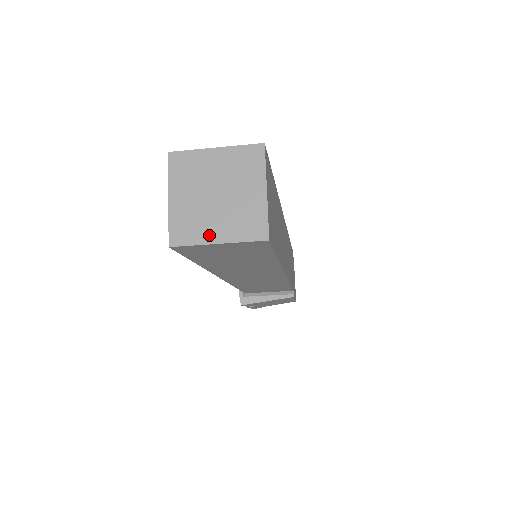
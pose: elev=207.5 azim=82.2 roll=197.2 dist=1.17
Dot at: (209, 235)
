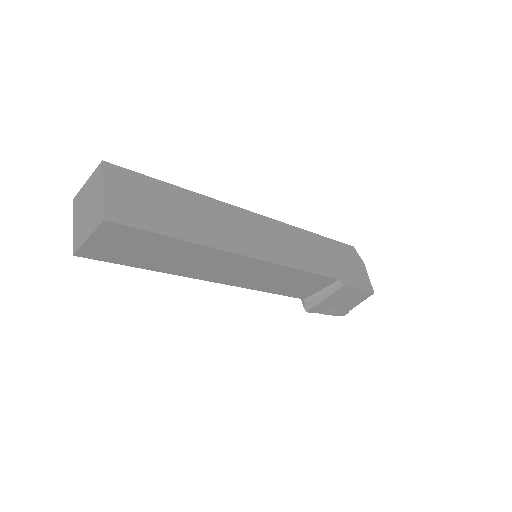
Dot at: (85, 236)
